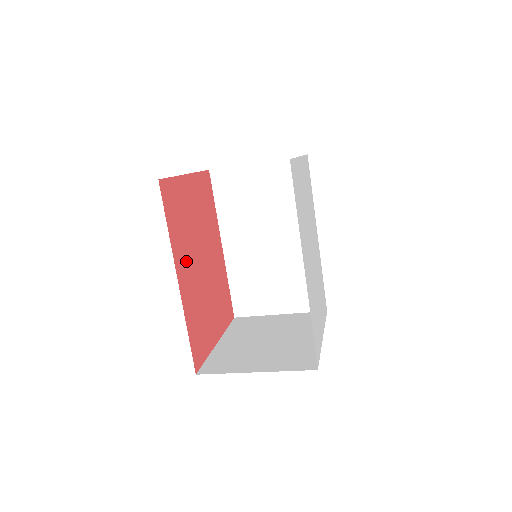
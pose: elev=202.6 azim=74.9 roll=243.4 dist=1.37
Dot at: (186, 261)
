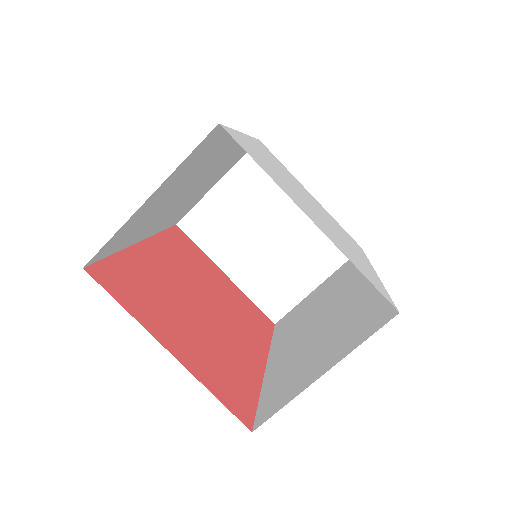
Dot at: (171, 262)
